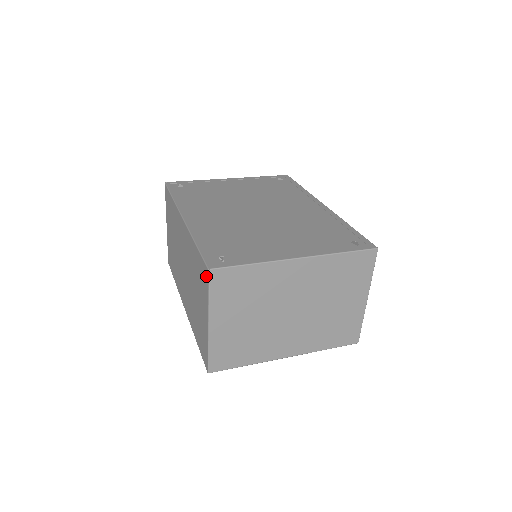
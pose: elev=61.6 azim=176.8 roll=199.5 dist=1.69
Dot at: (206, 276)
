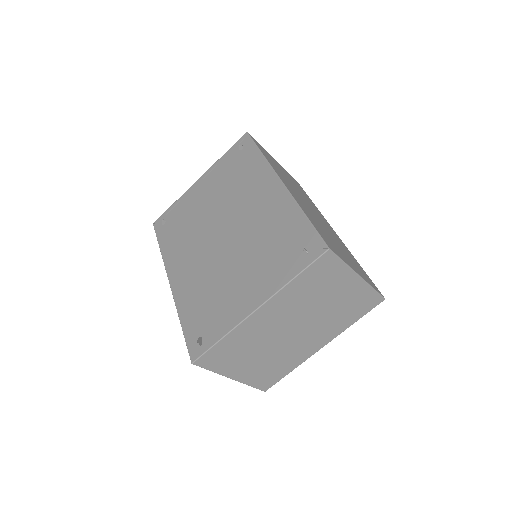
Dot at: occluded
